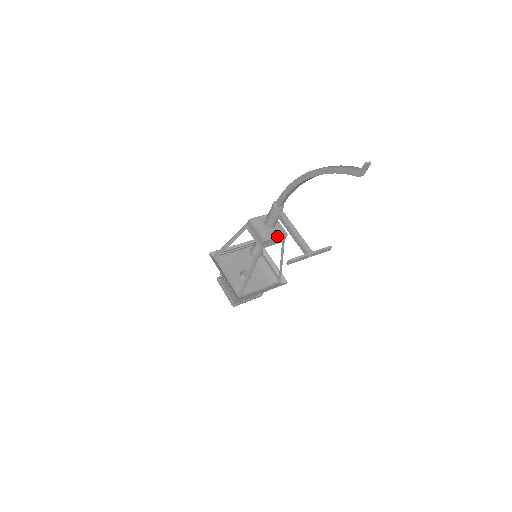
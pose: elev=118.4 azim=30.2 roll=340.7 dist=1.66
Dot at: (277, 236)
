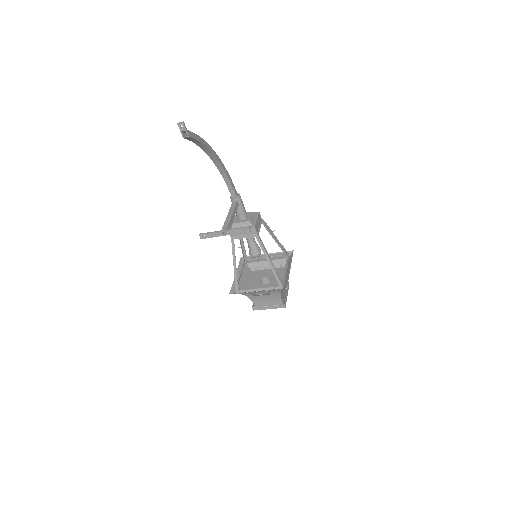
Dot at: occluded
